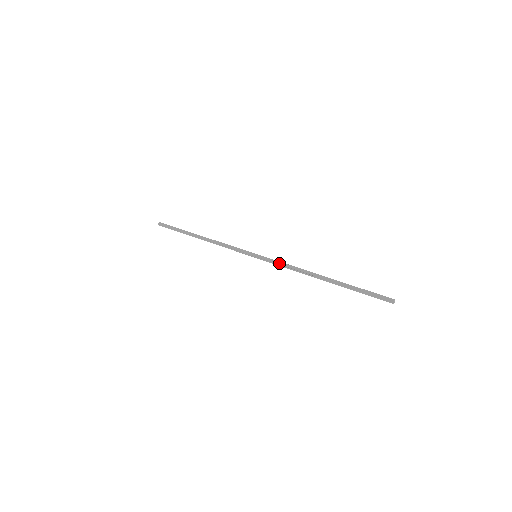
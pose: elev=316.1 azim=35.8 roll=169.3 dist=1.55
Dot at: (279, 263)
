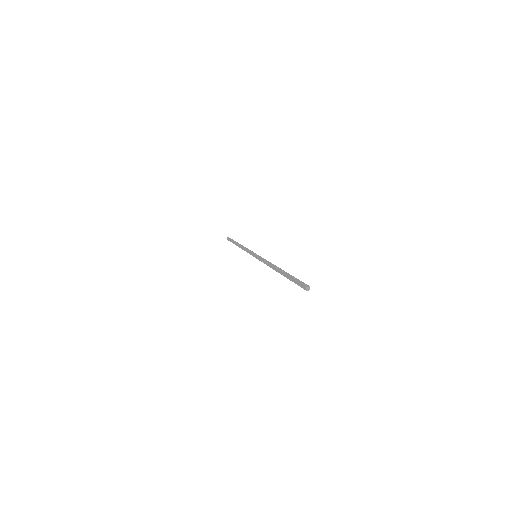
Dot at: (262, 259)
